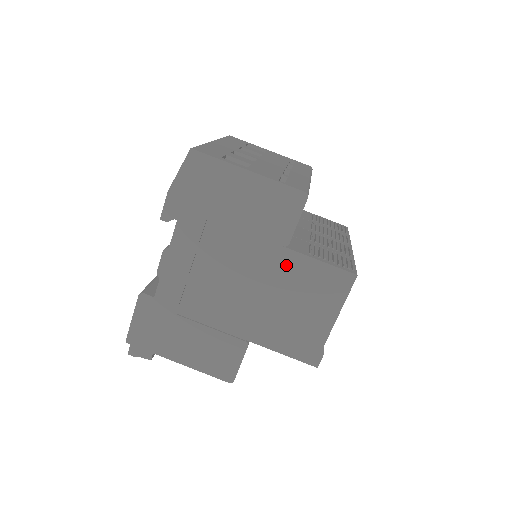
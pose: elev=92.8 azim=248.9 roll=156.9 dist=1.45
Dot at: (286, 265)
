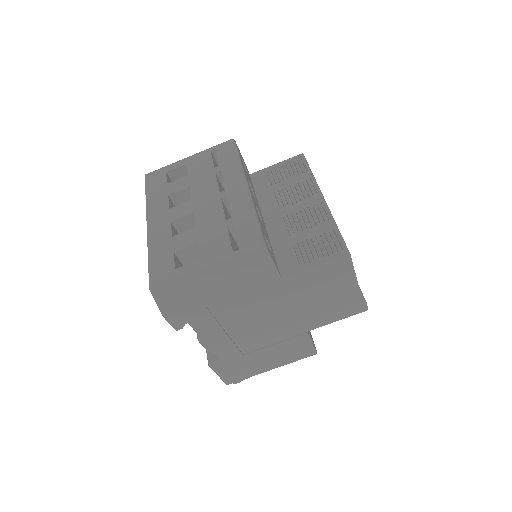
Dot at: (291, 286)
